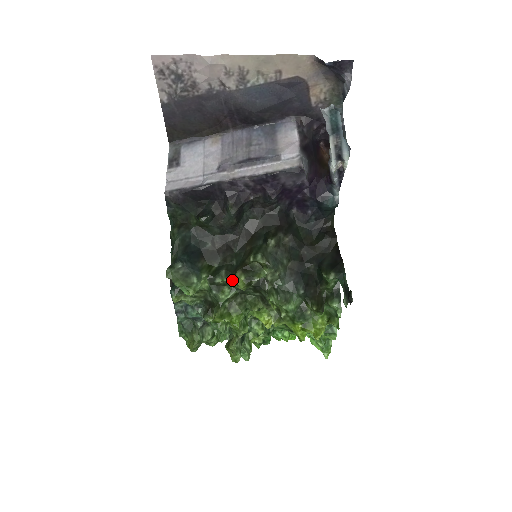
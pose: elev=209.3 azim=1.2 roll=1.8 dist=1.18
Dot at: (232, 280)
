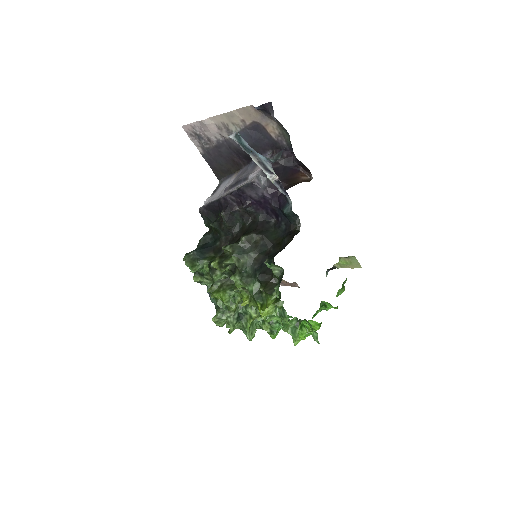
Dot at: occluded
